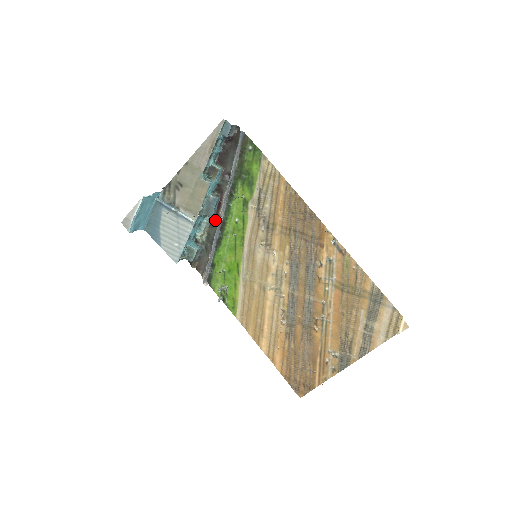
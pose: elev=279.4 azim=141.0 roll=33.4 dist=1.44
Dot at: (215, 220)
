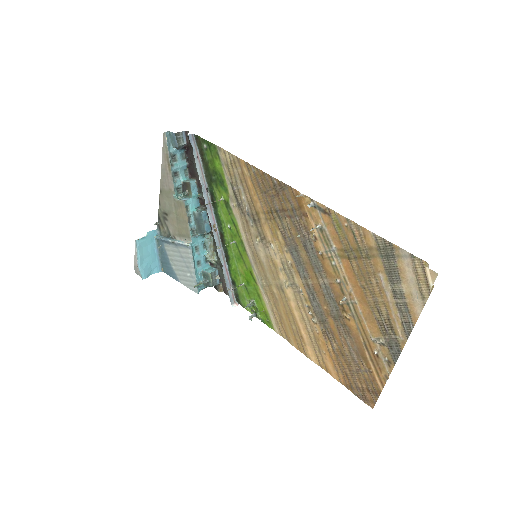
Dot at: occluded
